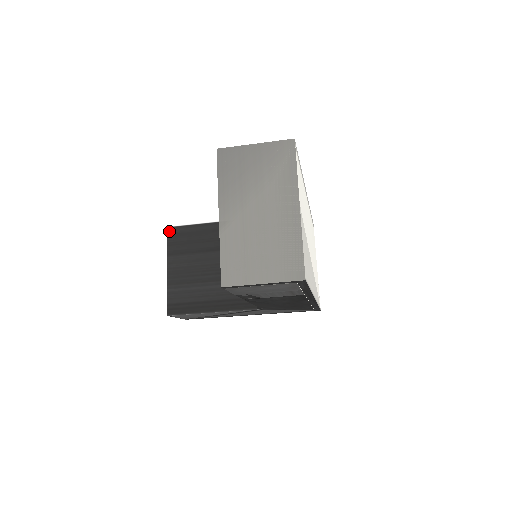
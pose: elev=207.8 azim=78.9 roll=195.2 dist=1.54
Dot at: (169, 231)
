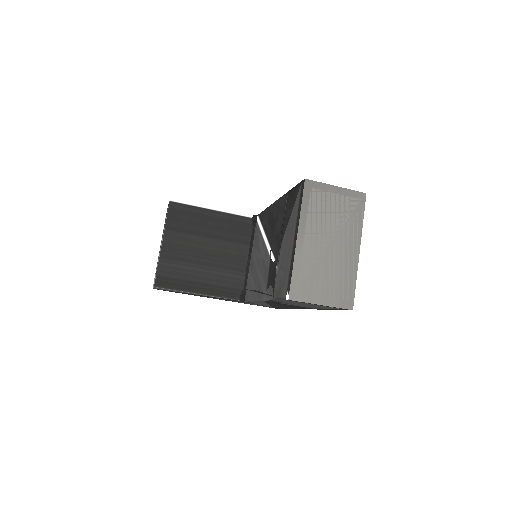
Dot at: (171, 205)
